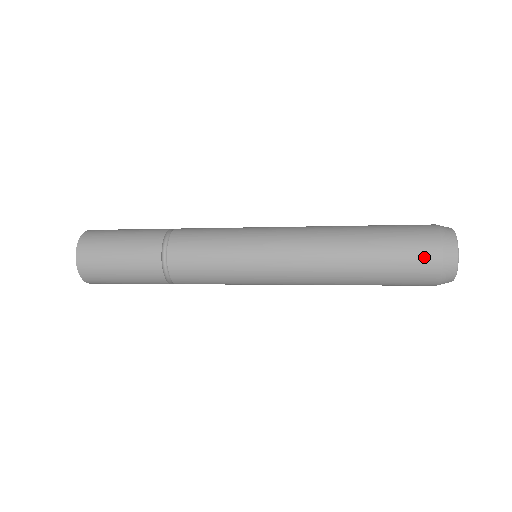
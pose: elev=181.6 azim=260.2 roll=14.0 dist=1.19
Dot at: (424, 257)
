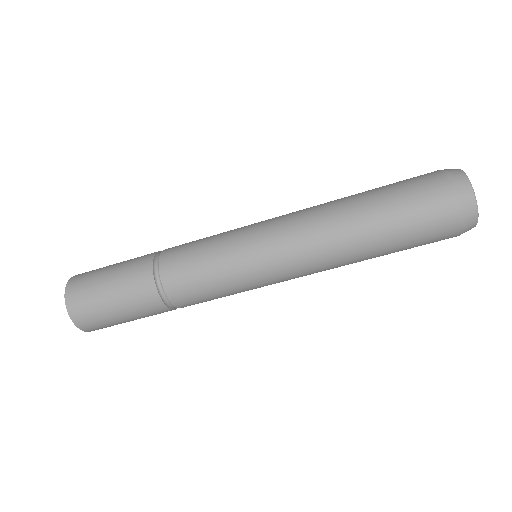
Dot at: (431, 188)
